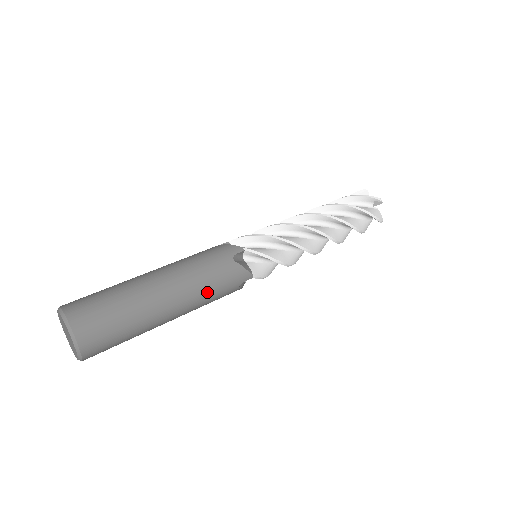
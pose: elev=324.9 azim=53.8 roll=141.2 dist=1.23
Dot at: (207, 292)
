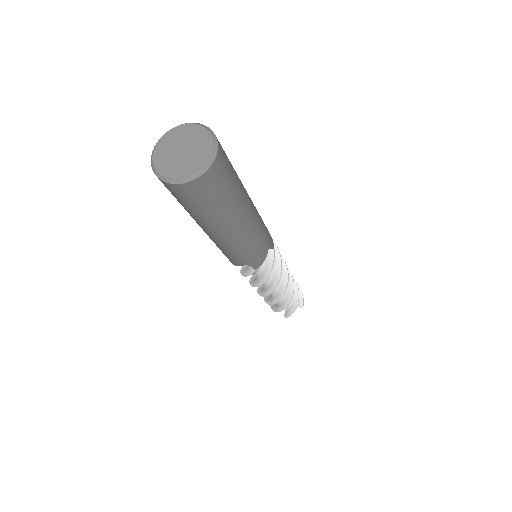
Dot at: (261, 220)
